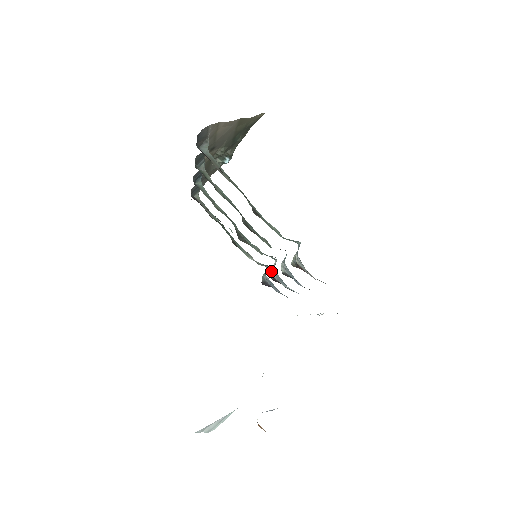
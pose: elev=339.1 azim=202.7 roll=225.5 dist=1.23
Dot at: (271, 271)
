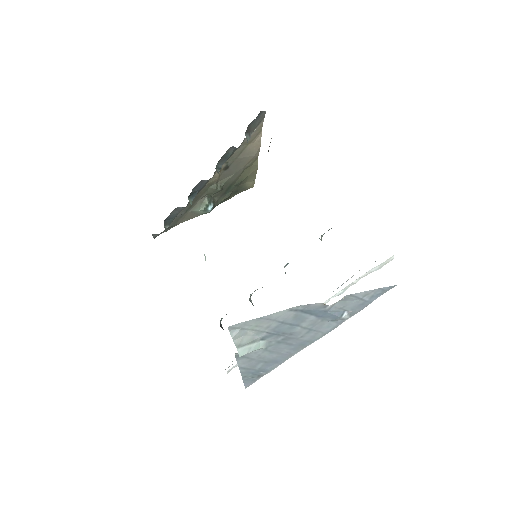
Dot at: (250, 295)
